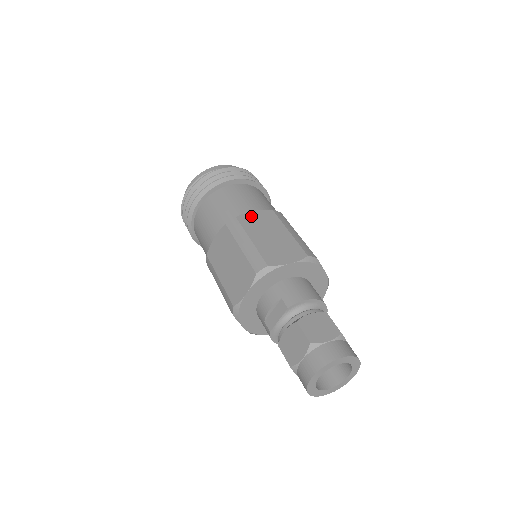
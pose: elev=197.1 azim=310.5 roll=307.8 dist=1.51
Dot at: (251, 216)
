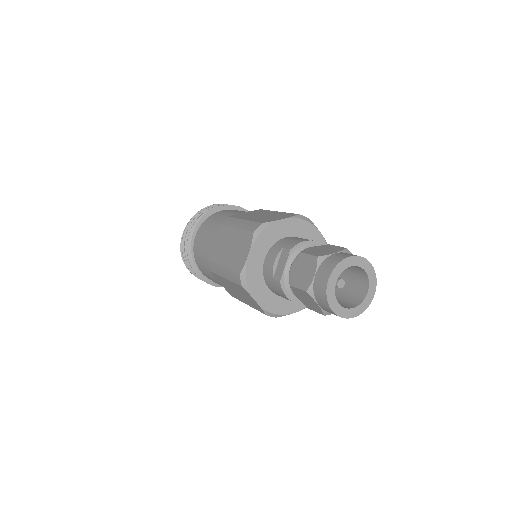
Dot at: (242, 214)
